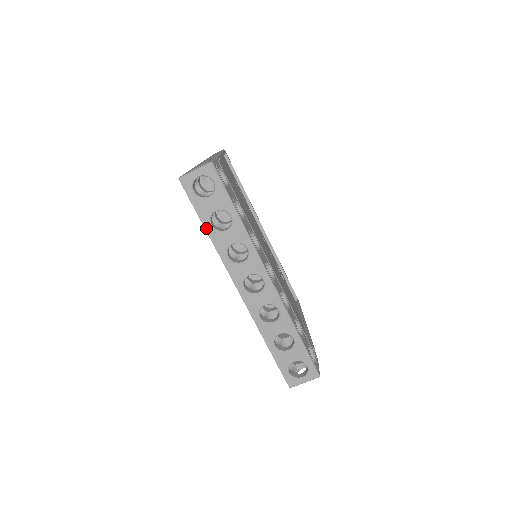
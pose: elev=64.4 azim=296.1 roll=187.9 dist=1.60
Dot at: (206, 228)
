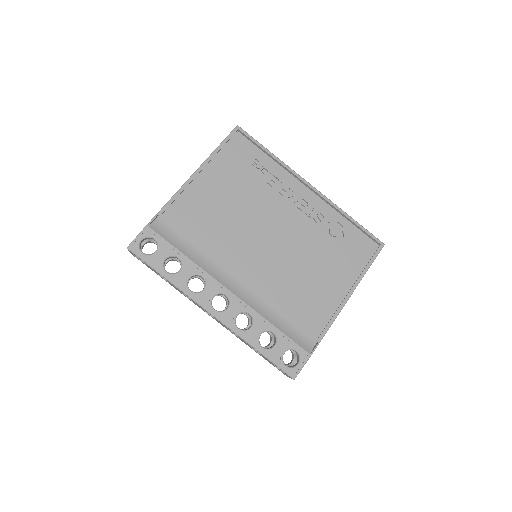
Dot at: occluded
